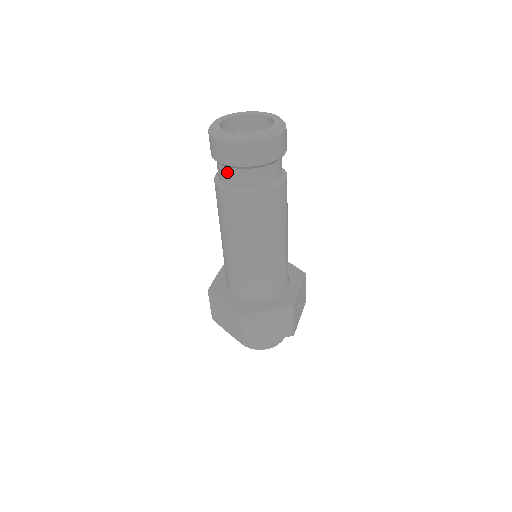
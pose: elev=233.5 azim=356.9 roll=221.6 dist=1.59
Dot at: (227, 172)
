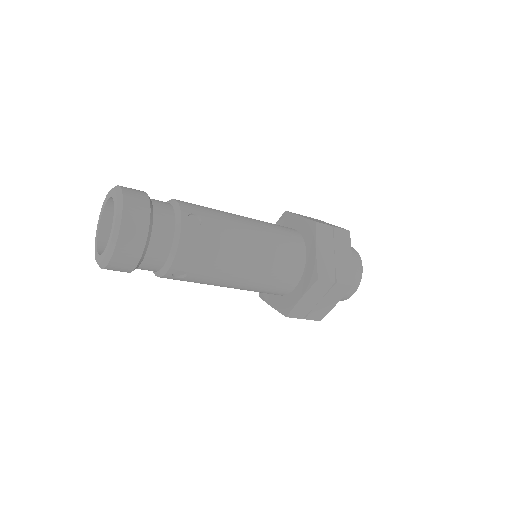
Dot at: occluded
